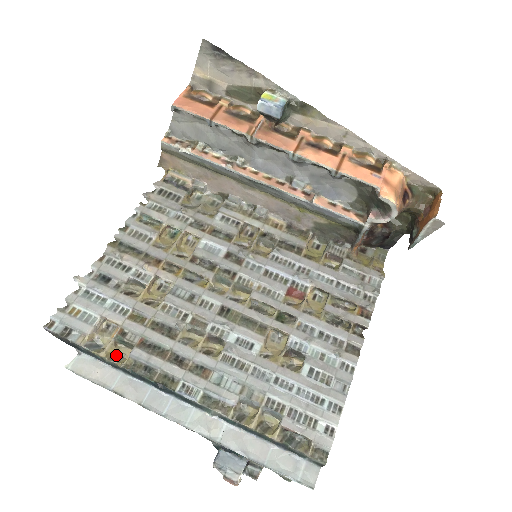
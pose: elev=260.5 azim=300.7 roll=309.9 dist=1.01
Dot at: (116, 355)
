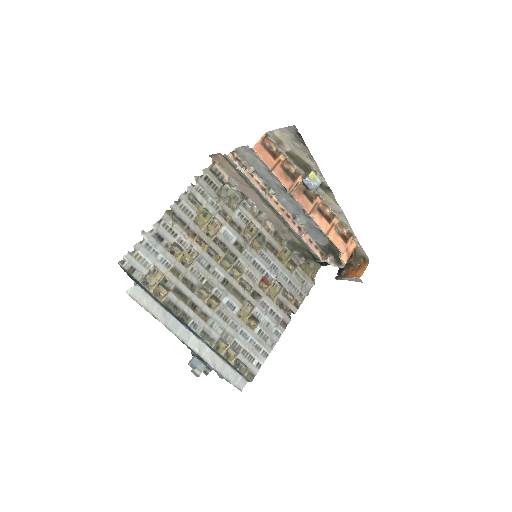
Dot at: (158, 292)
